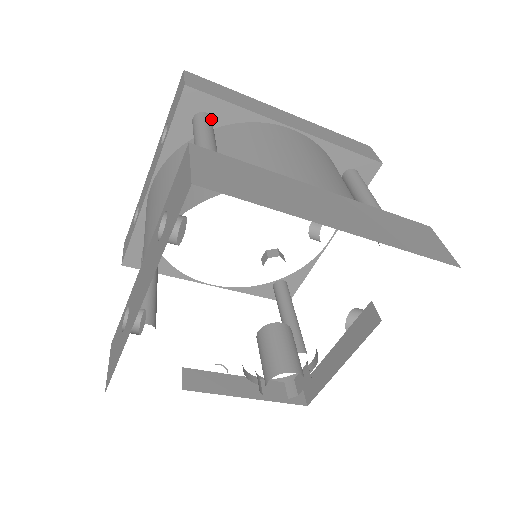
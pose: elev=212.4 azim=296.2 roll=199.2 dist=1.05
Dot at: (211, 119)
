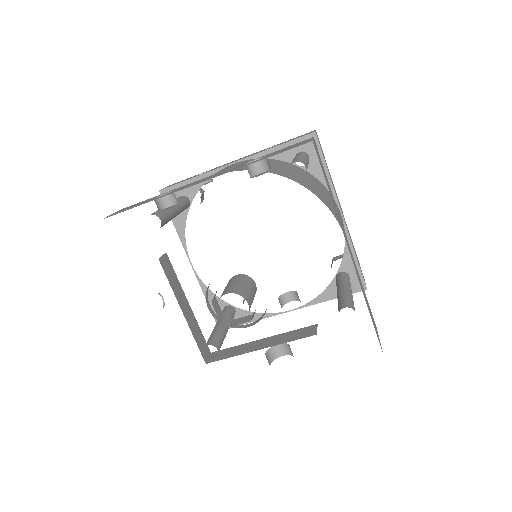
Dot at: (309, 162)
